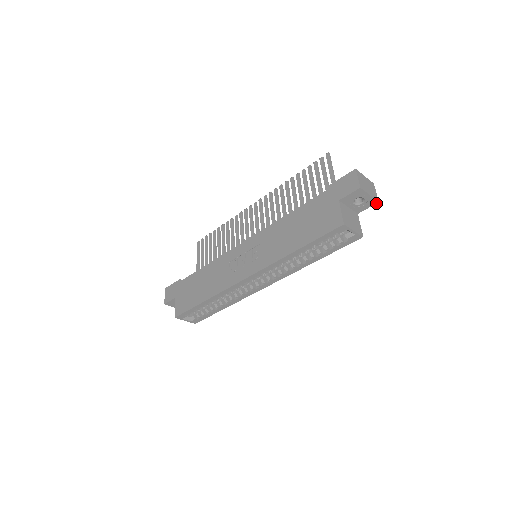
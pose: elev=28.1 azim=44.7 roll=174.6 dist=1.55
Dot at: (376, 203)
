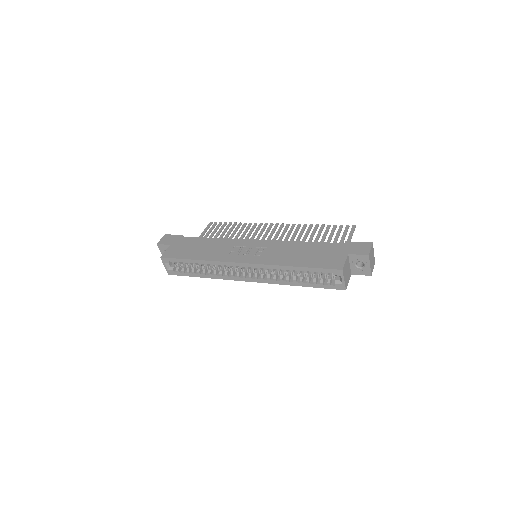
Dot at: (369, 275)
